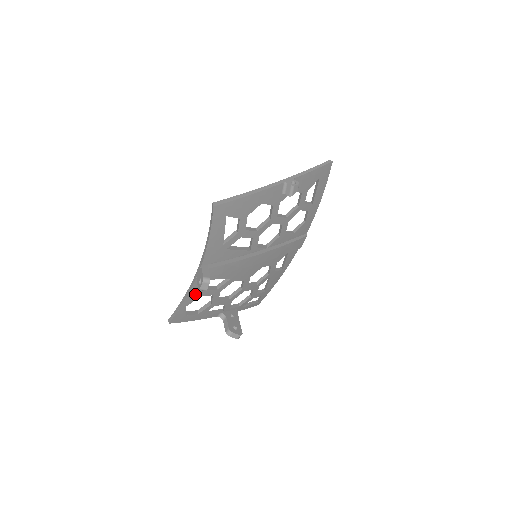
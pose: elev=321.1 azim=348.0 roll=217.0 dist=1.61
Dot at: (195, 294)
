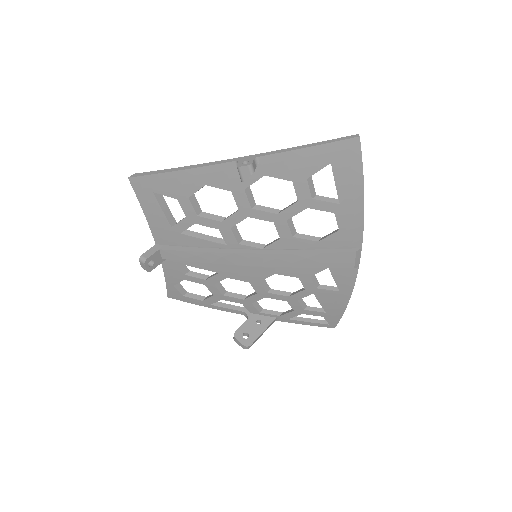
Dot at: (174, 275)
